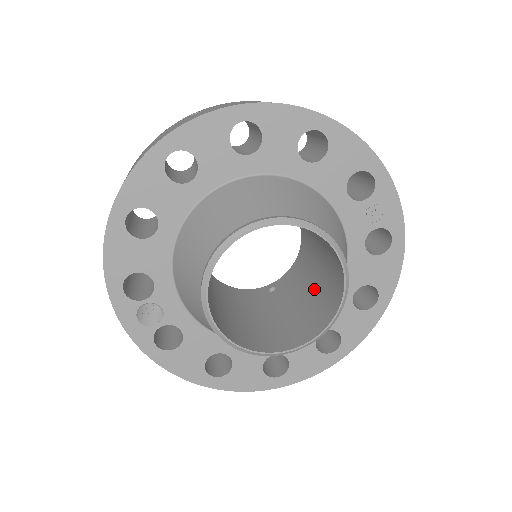
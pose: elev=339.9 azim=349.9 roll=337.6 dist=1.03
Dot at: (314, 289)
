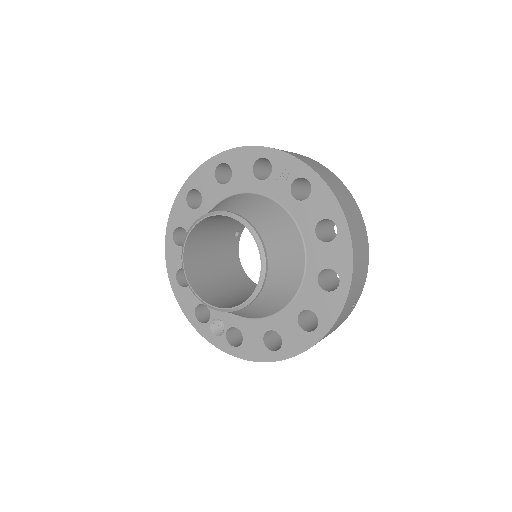
Dot at: occluded
